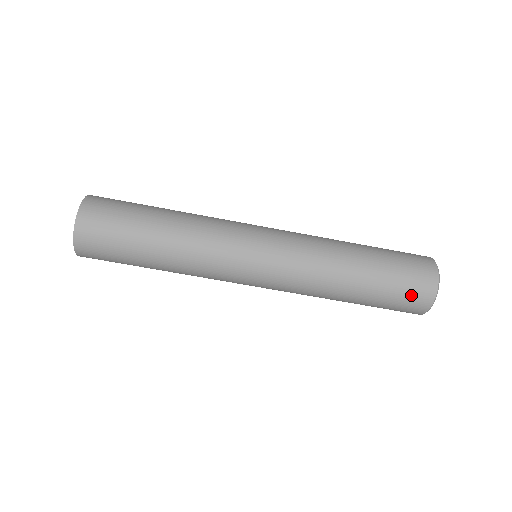
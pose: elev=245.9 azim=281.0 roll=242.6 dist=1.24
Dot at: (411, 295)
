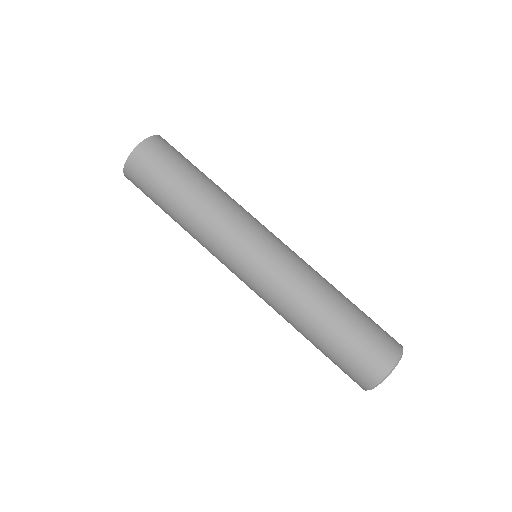
Dot at: (375, 350)
